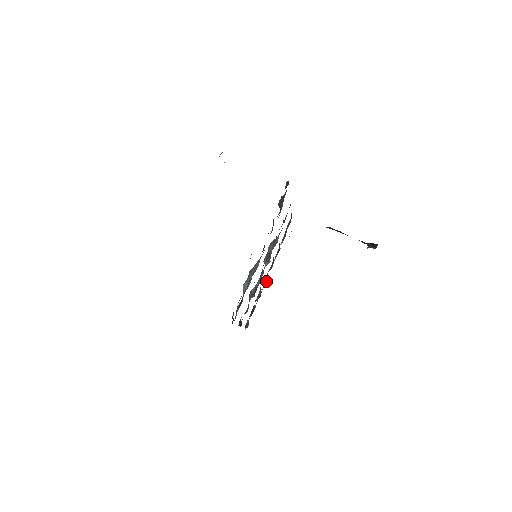
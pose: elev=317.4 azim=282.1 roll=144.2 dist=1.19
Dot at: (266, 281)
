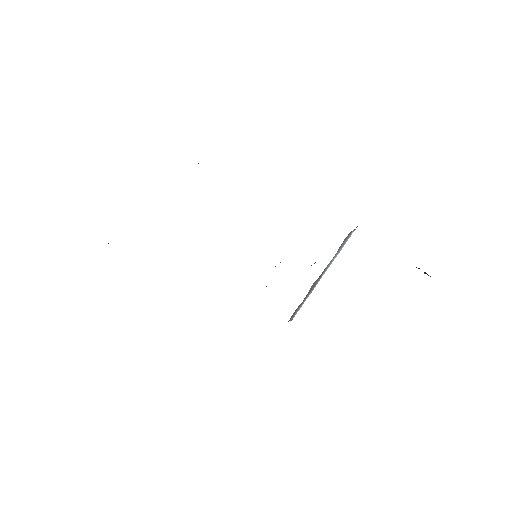
Dot at: occluded
